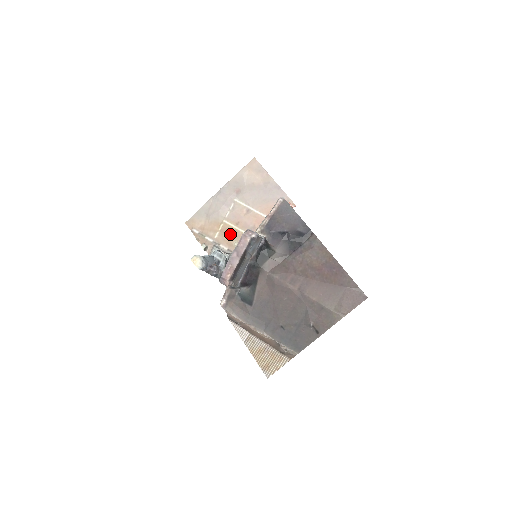
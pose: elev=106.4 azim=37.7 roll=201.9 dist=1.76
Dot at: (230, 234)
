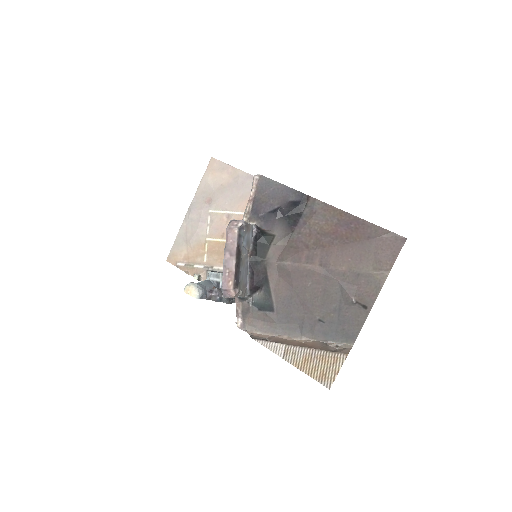
Dot at: (219, 250)
